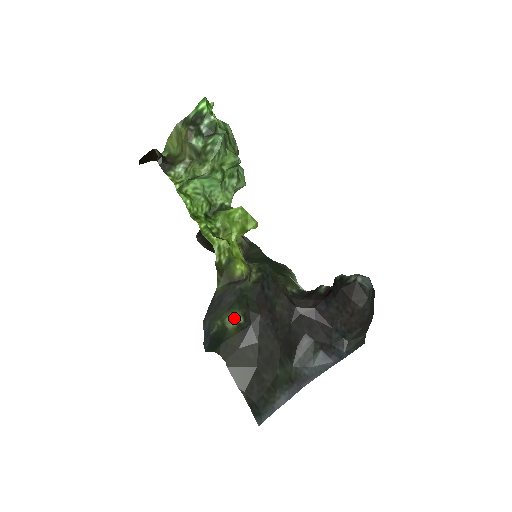
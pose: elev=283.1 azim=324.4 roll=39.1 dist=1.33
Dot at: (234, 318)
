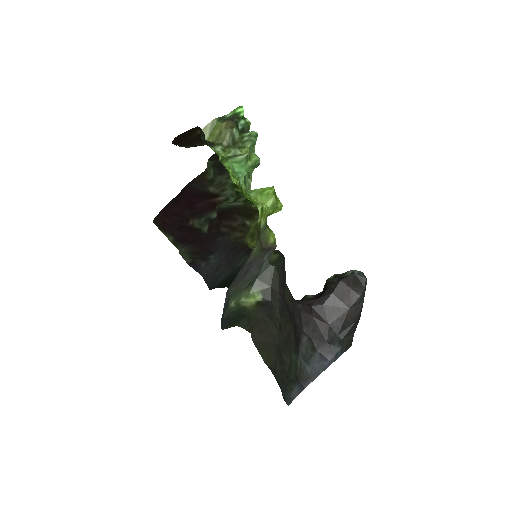
Dot at: (251, 297)
